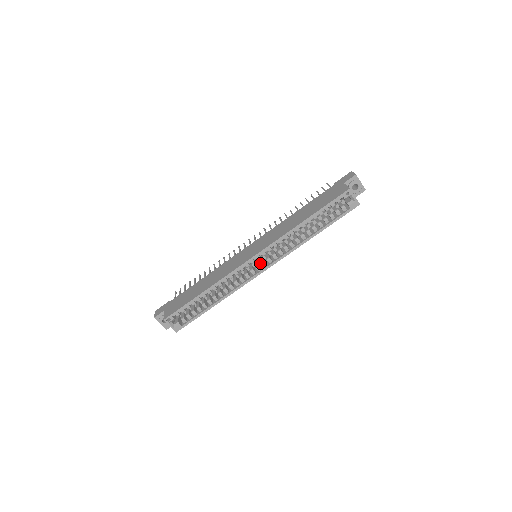
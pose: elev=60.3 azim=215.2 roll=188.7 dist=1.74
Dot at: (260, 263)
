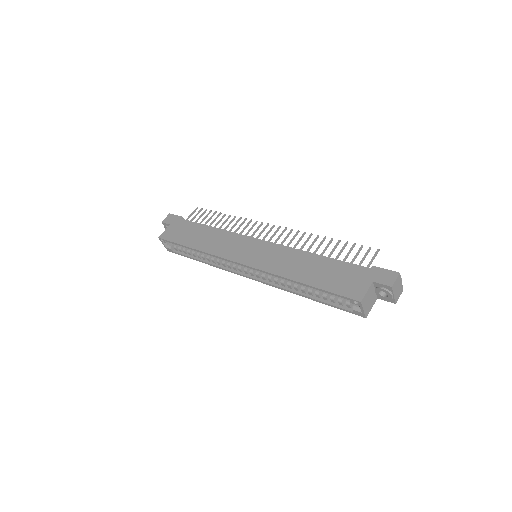
Dot at: occluded
